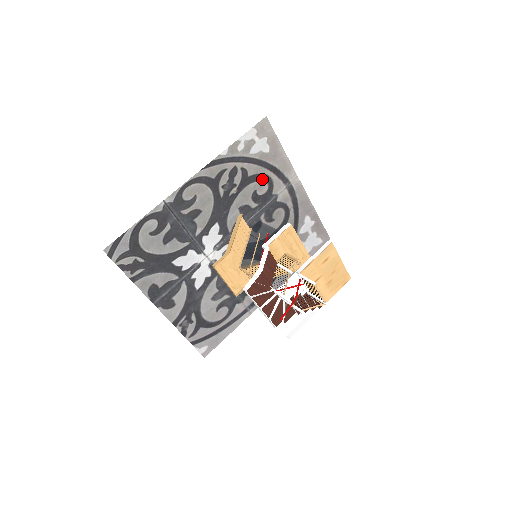
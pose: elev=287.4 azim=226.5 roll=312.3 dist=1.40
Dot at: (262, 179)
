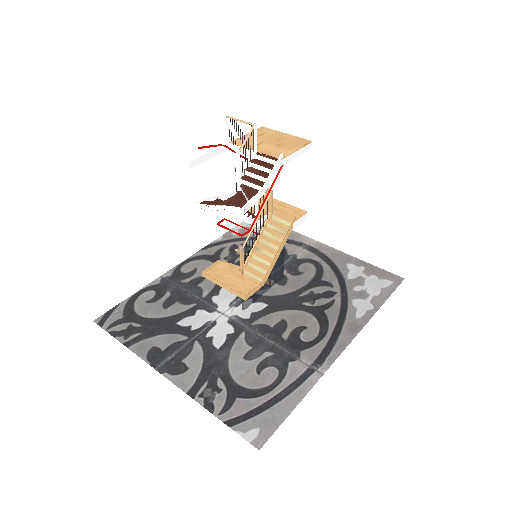
Dot at: occluded
